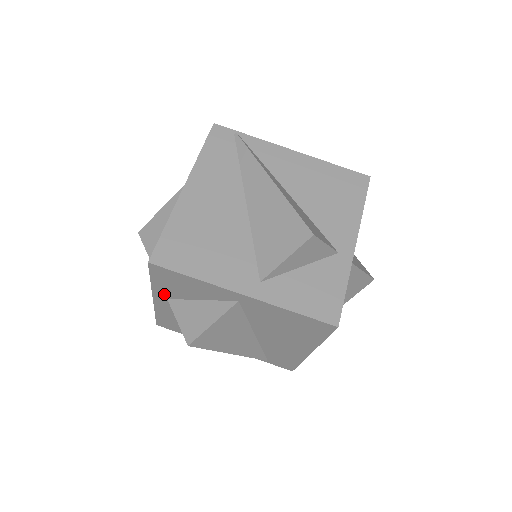
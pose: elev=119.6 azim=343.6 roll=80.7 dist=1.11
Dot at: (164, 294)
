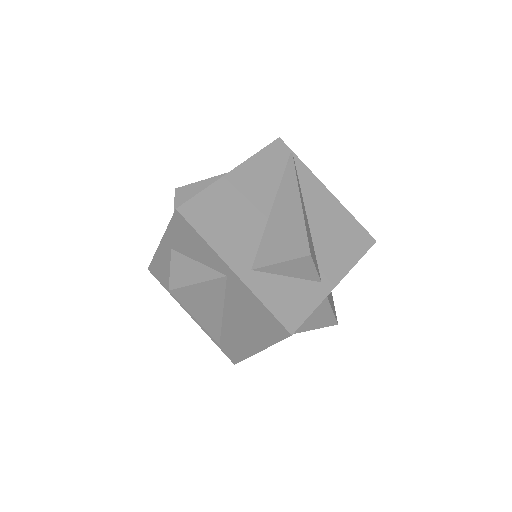
Dot at: (171, 243)
